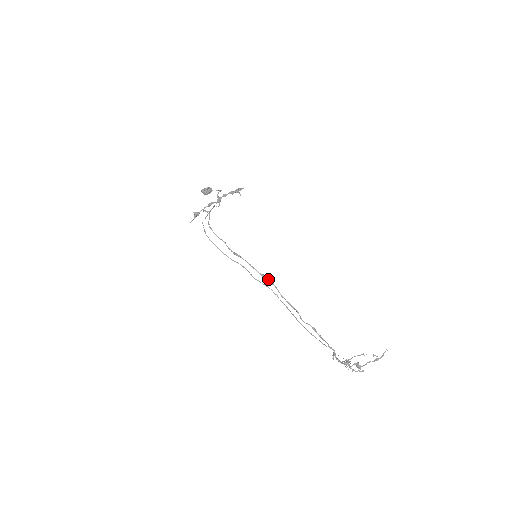
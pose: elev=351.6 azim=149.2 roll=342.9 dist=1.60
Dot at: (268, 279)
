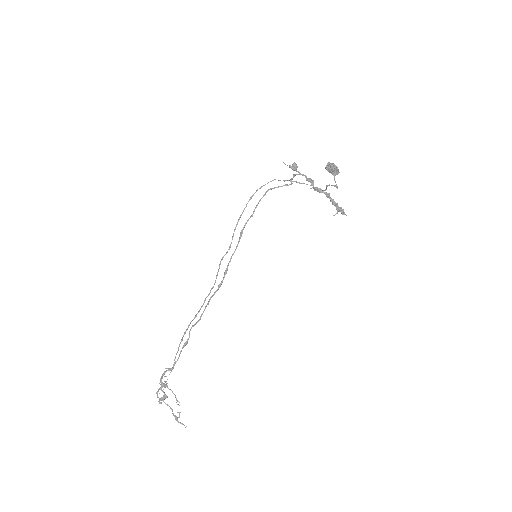
Dot at: occluded
